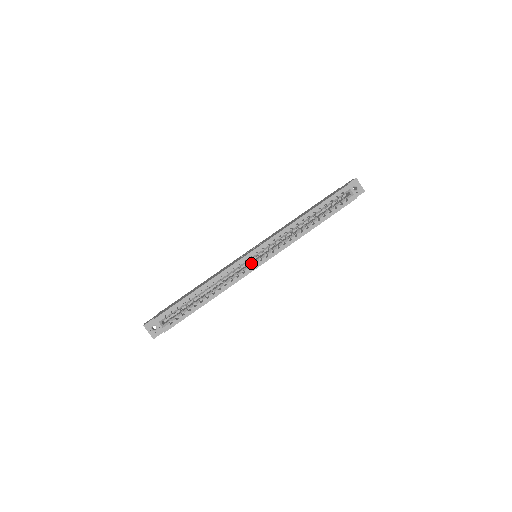
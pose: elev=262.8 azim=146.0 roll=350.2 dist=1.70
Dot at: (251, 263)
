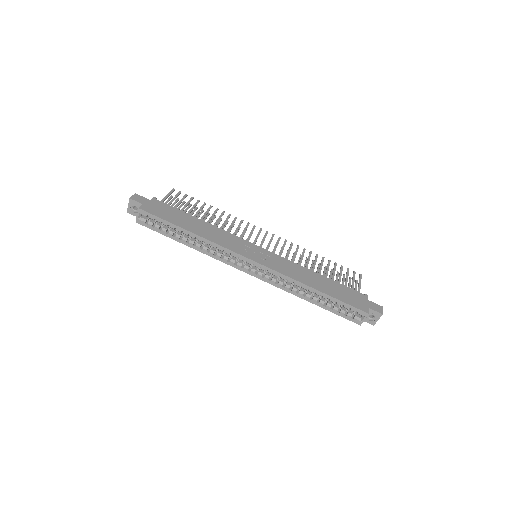
Dot at: (241, 263)
